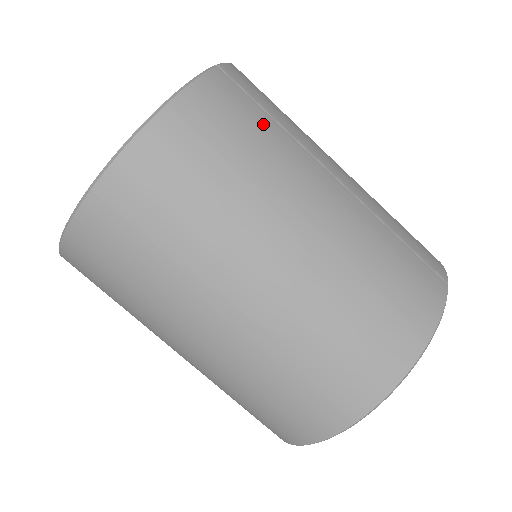
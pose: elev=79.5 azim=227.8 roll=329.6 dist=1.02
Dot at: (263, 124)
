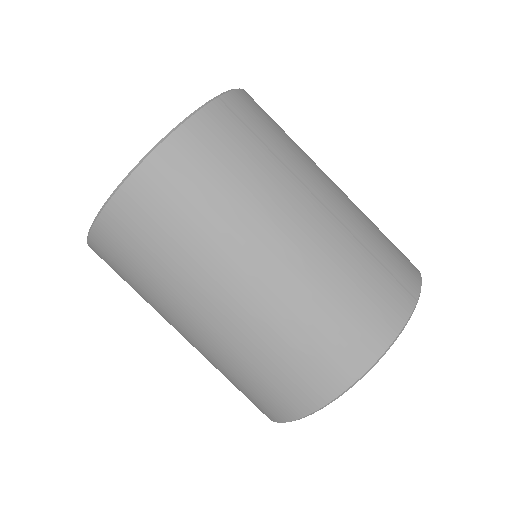
Dot at: (253, 152)
